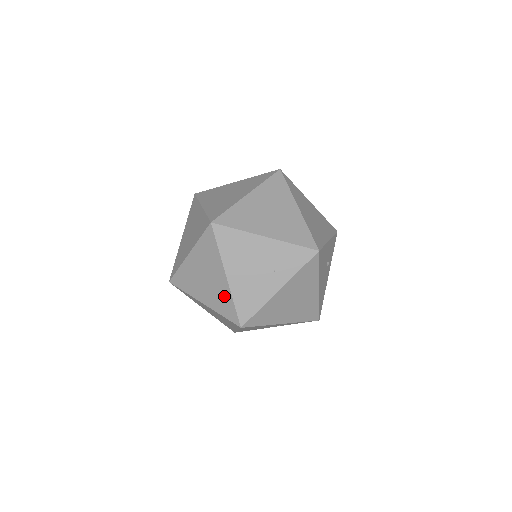
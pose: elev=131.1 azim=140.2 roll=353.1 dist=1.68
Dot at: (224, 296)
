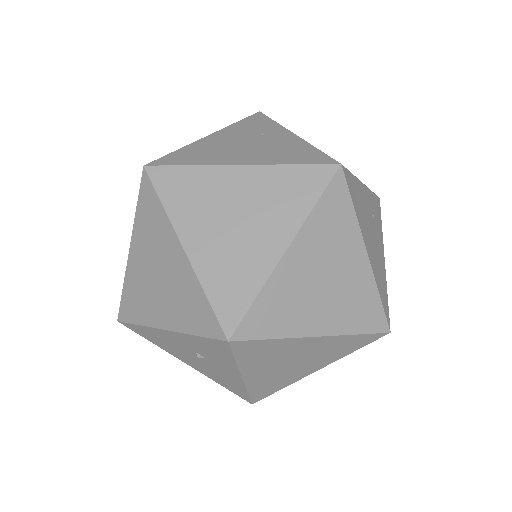
Dot at: (276, 184)
